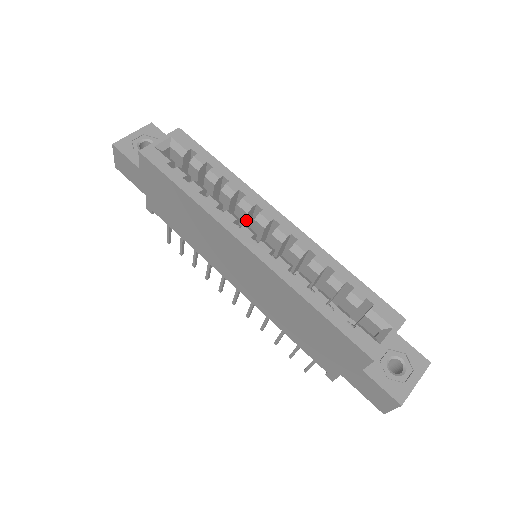
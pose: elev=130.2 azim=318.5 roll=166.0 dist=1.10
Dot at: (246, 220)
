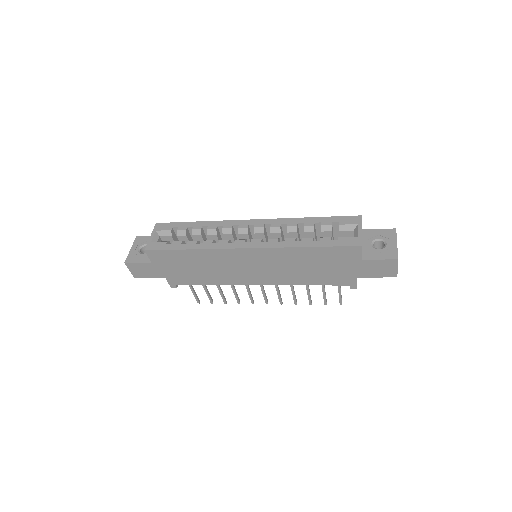
Dot at: (234, 240)
